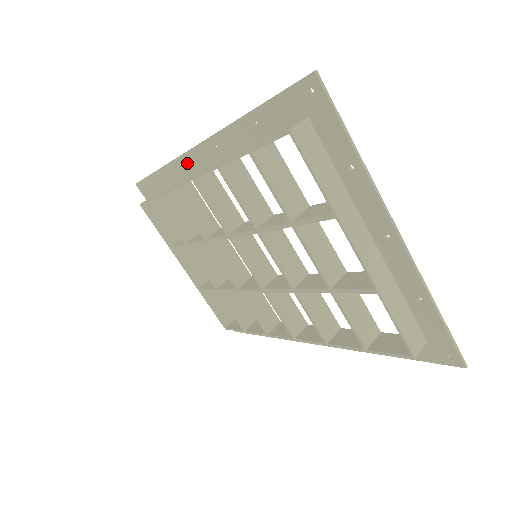
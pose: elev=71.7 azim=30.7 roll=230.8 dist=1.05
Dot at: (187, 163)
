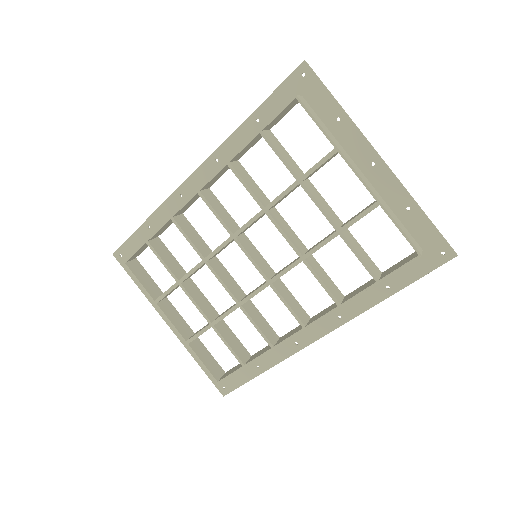
Dot at: (184, 193)
